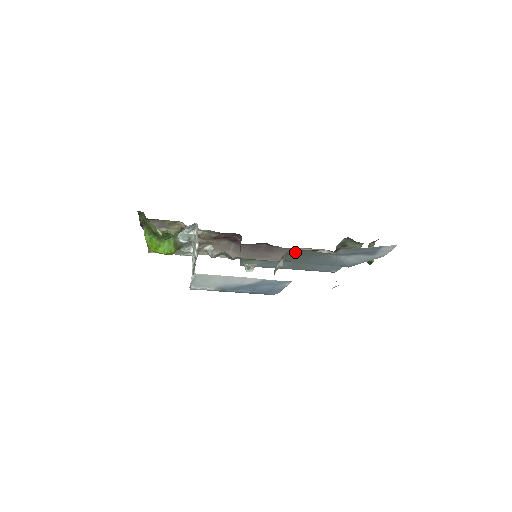
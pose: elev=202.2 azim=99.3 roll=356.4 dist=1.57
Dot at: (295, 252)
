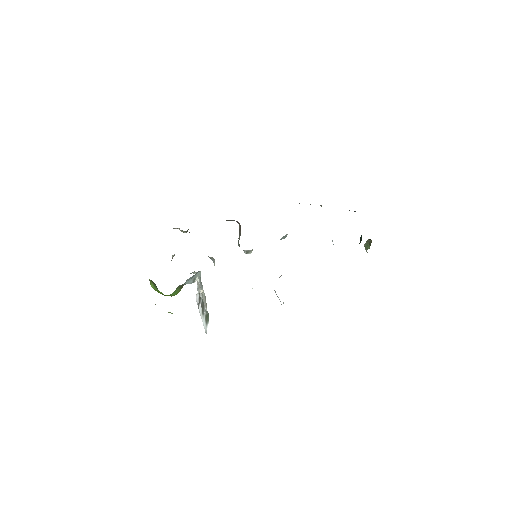
Dot at: occluded
